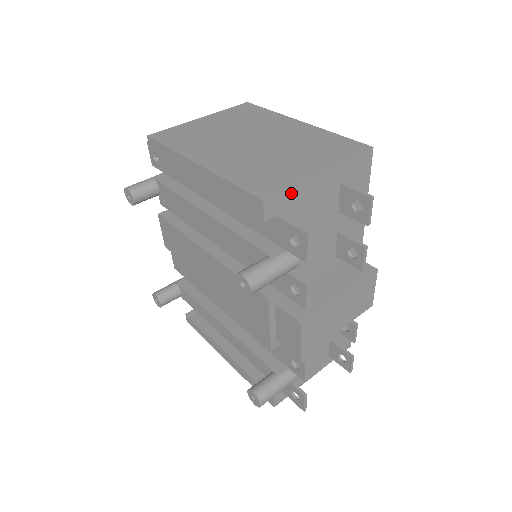
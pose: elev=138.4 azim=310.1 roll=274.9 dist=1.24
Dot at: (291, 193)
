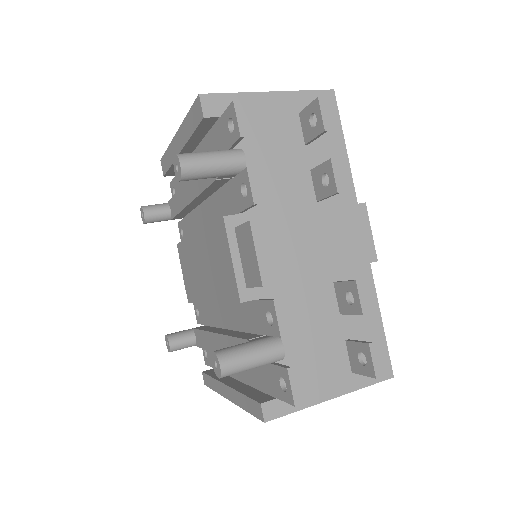
Dot at: (233, 99)
